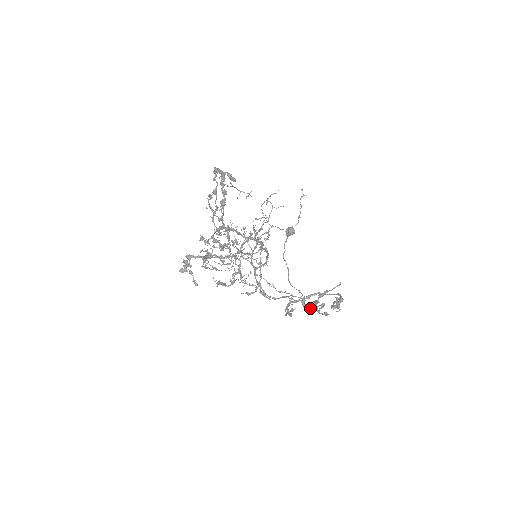
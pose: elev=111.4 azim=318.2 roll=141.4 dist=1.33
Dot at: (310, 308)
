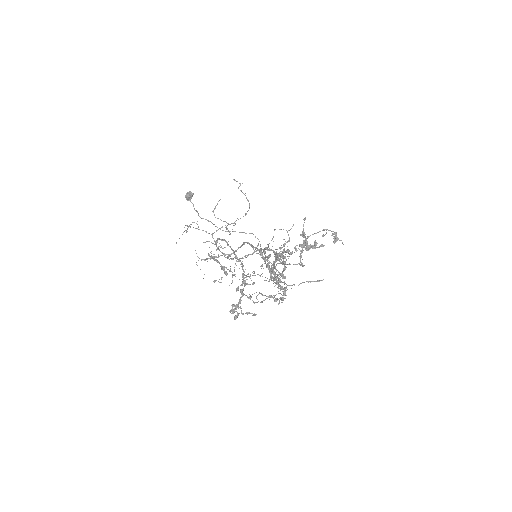
Dot at: (306, 250)
